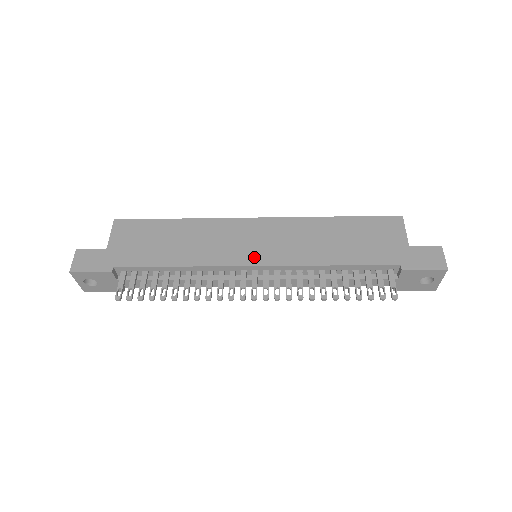
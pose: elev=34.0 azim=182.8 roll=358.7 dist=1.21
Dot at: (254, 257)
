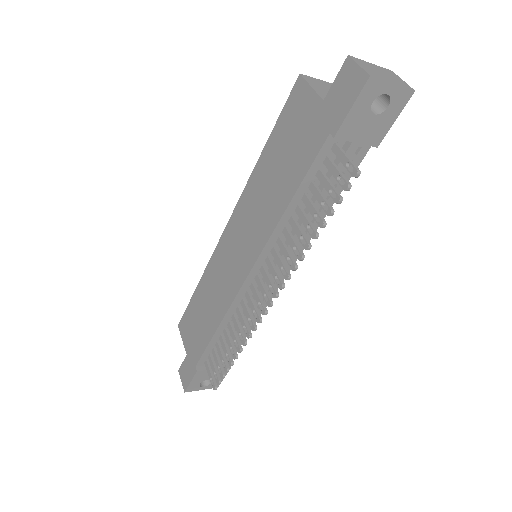
Dot at: (243, 268)
